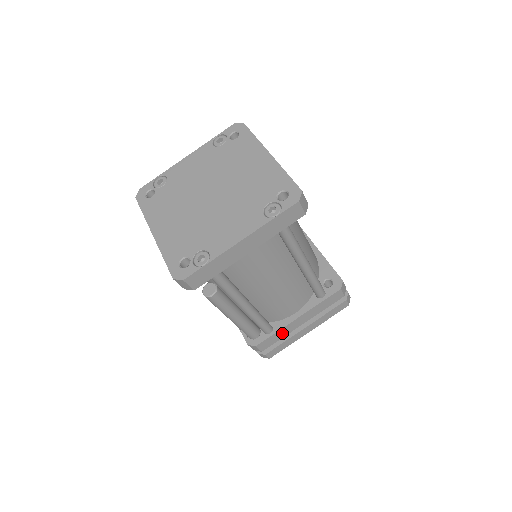
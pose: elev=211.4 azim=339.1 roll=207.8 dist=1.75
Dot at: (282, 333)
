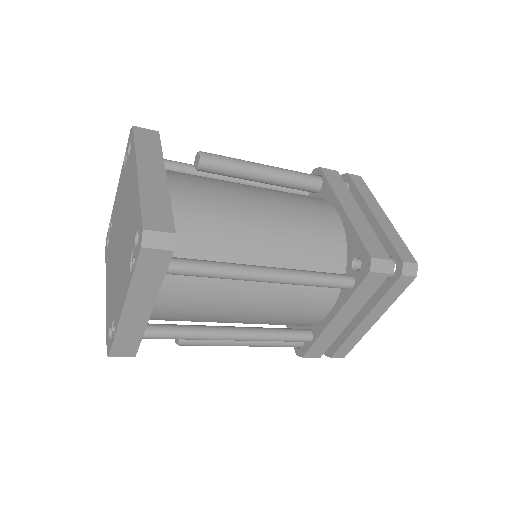
Dot at: (328, 337)
